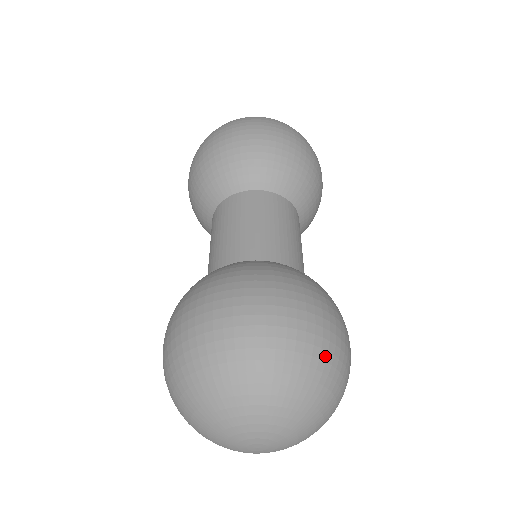
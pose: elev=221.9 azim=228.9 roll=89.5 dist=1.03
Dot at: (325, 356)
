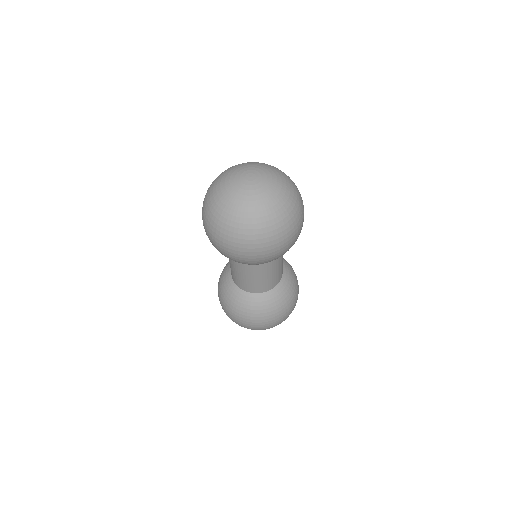
Dot at: (299, 192)
